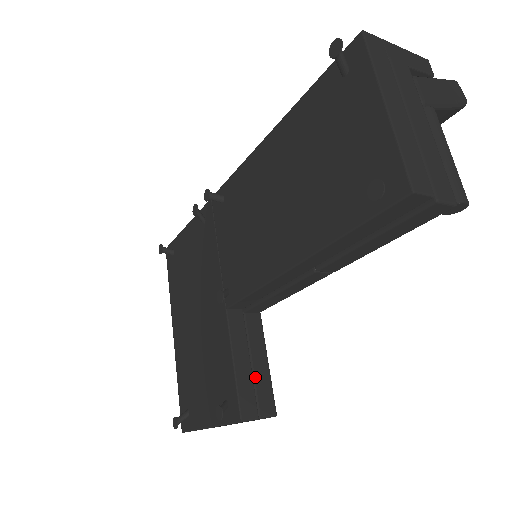
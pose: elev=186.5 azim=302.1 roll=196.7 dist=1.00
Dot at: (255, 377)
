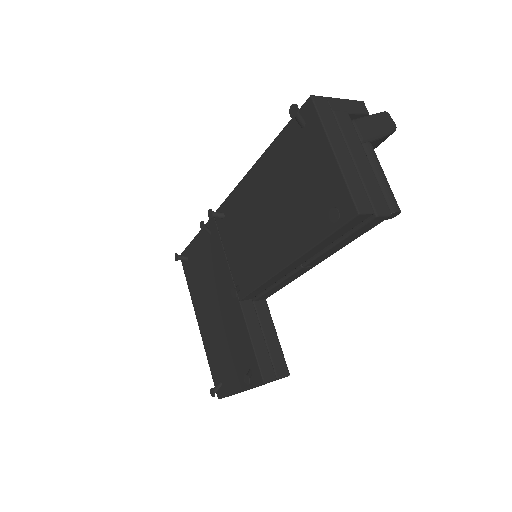
Dot at: (269, 349)
